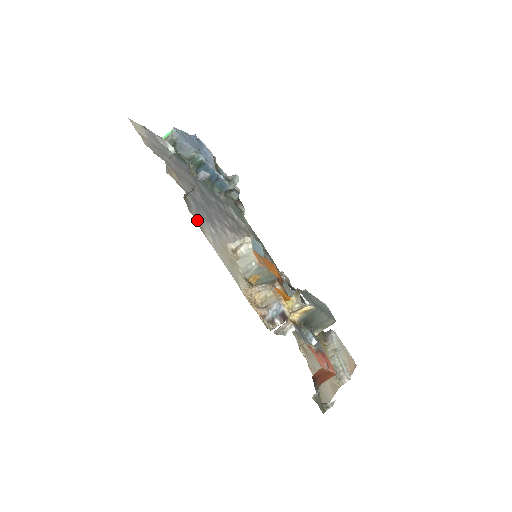
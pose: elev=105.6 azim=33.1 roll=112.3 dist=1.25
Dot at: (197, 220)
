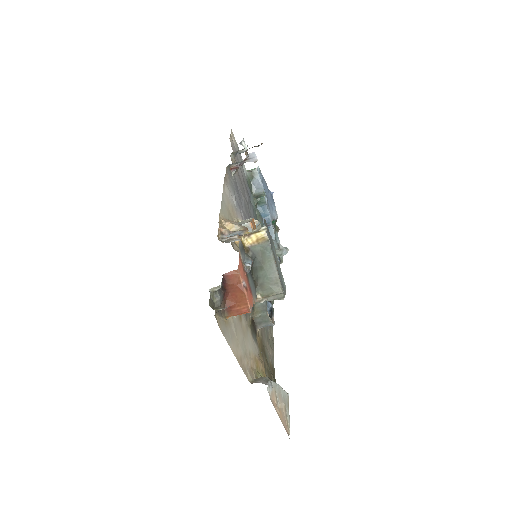
Dot at: (227, 176)
